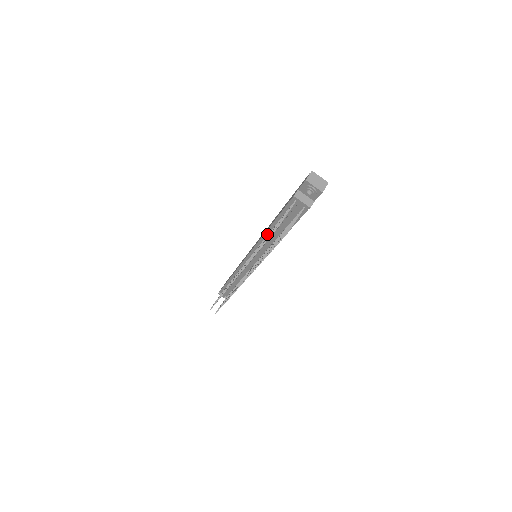
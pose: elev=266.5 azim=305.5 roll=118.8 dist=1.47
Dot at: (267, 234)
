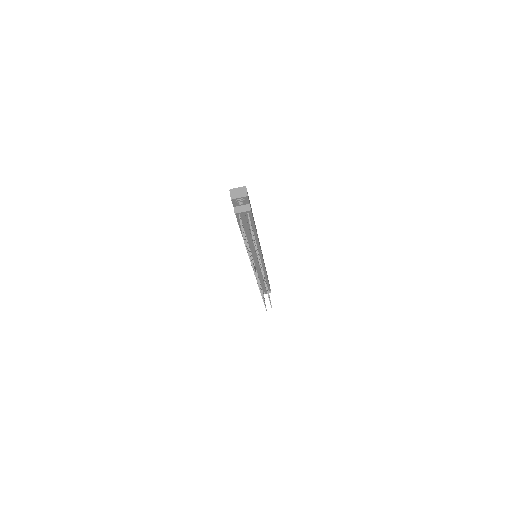
Dot at: occluded
